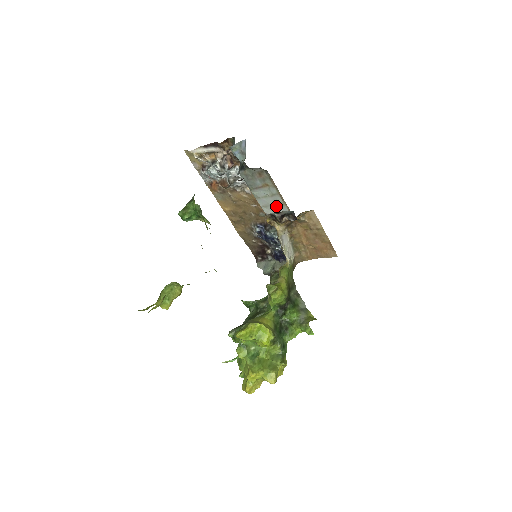
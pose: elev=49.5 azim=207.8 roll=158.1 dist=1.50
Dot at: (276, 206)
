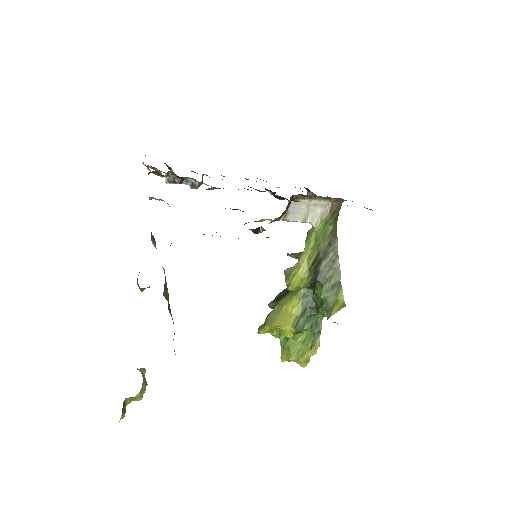
Dot at: occluded
